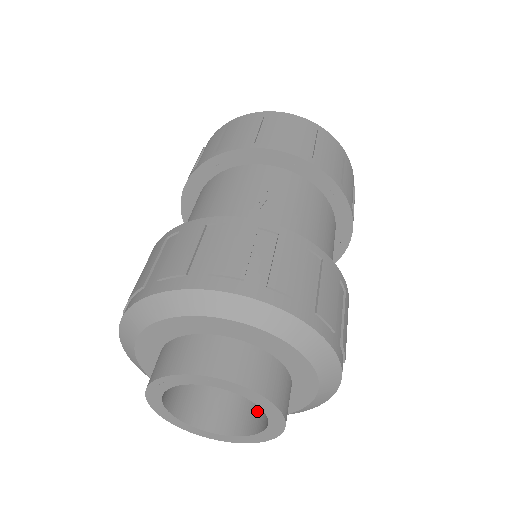
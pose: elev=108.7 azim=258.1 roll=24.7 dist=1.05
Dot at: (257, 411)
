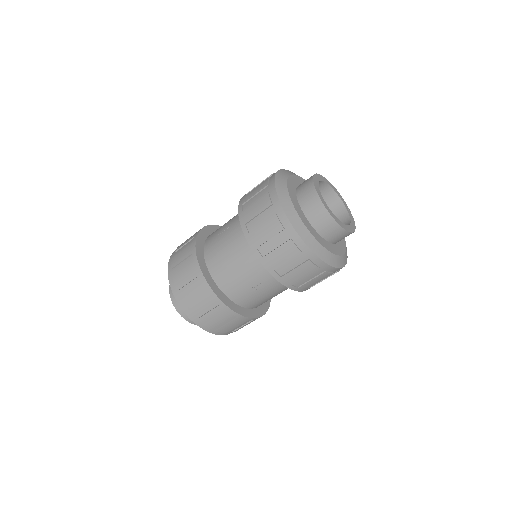
Dot at: occluded
